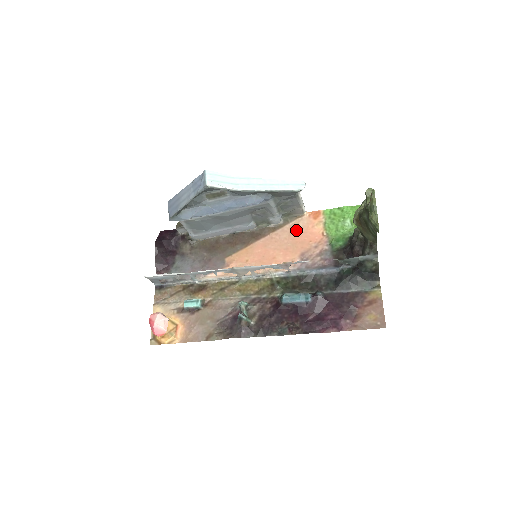
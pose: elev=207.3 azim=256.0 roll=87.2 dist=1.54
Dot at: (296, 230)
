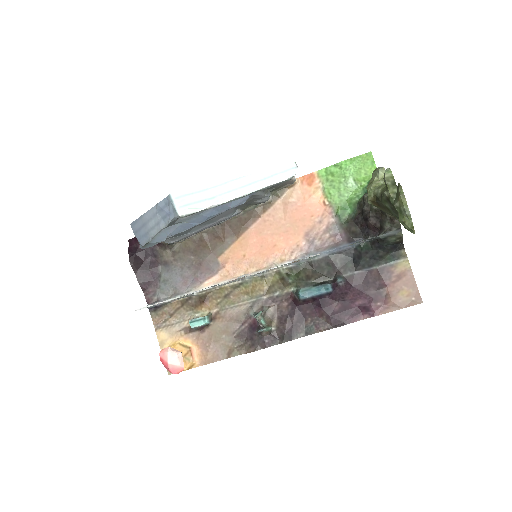
Dot at: (291, 205)
